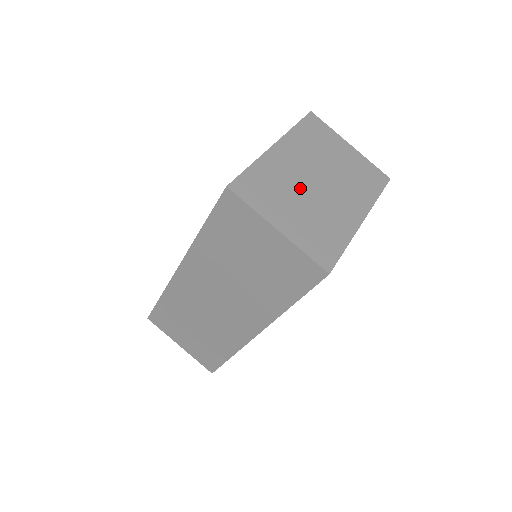
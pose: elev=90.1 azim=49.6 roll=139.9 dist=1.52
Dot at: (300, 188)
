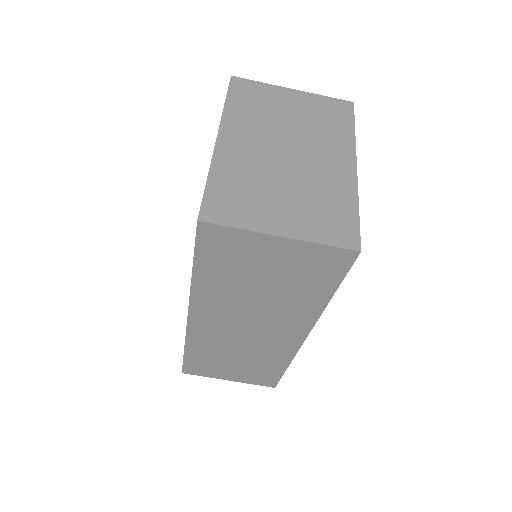
Dot at: (273, 172)
